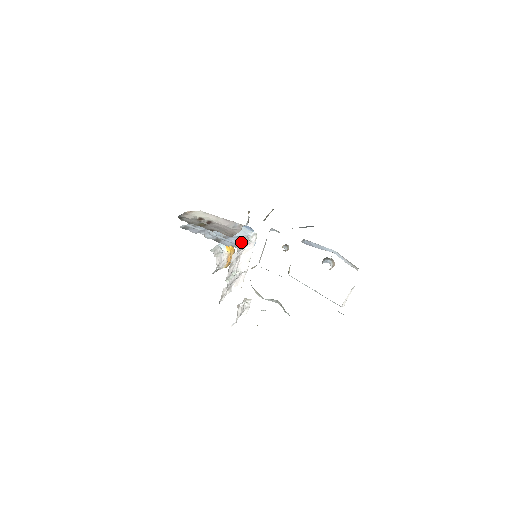
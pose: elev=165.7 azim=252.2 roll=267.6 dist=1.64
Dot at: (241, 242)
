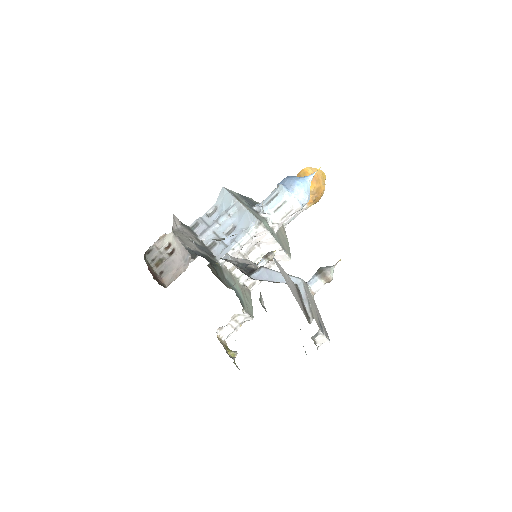
Dot at: (233, 245)
